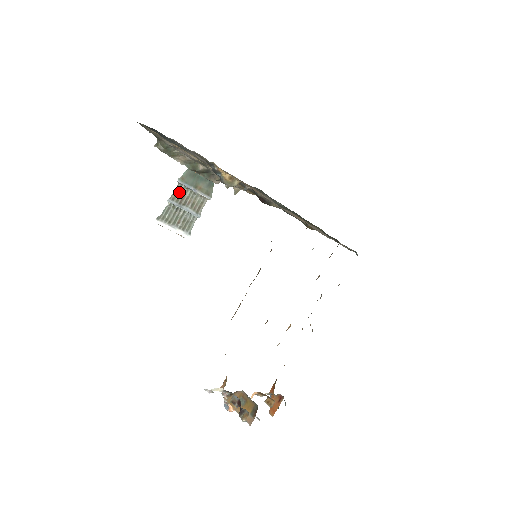
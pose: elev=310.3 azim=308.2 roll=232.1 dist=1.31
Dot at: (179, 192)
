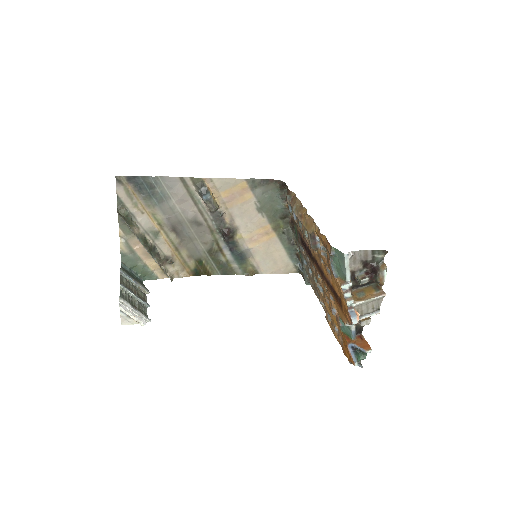
Dot at: (124, 282)
